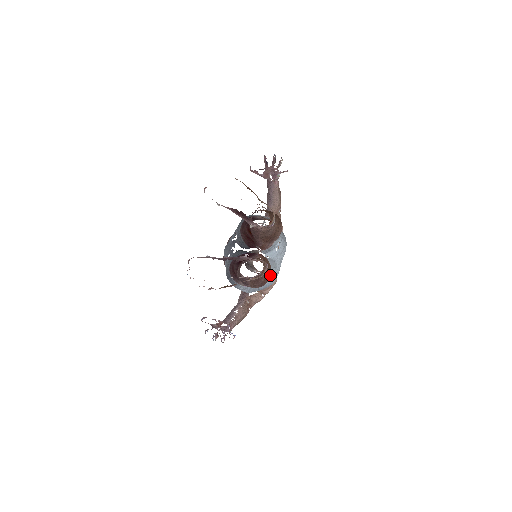
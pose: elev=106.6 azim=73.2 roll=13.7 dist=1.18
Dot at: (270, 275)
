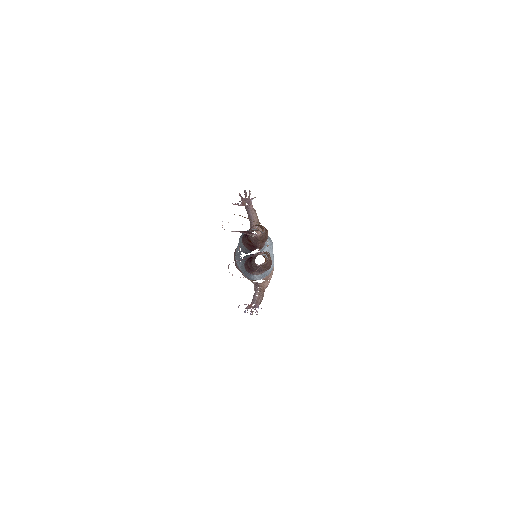
Dot at: occluded
